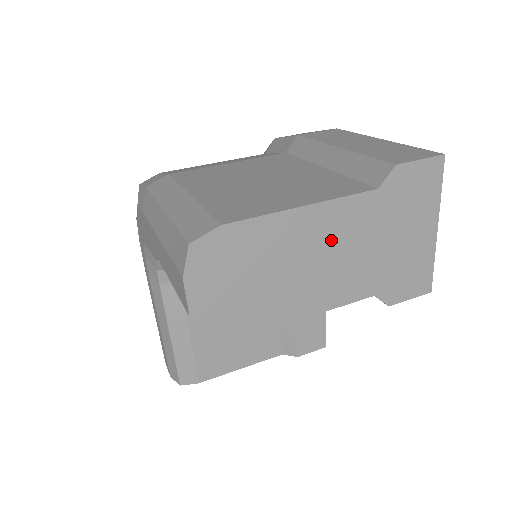
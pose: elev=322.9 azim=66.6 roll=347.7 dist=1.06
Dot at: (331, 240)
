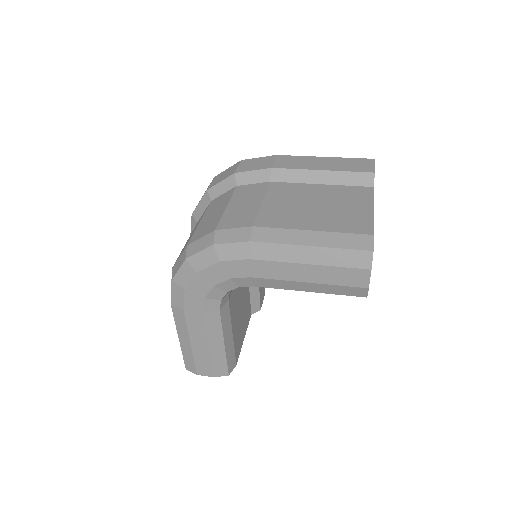
Dot at: occluded
